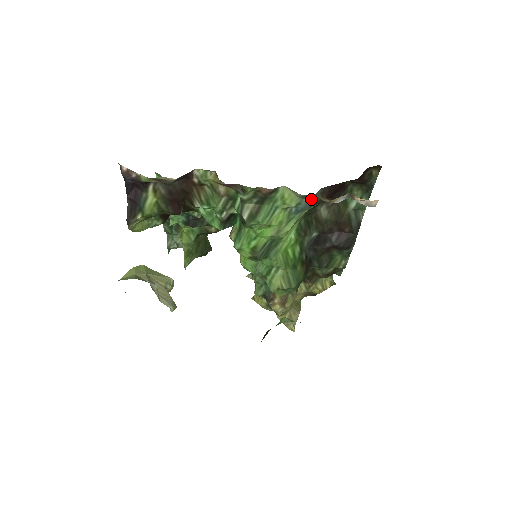
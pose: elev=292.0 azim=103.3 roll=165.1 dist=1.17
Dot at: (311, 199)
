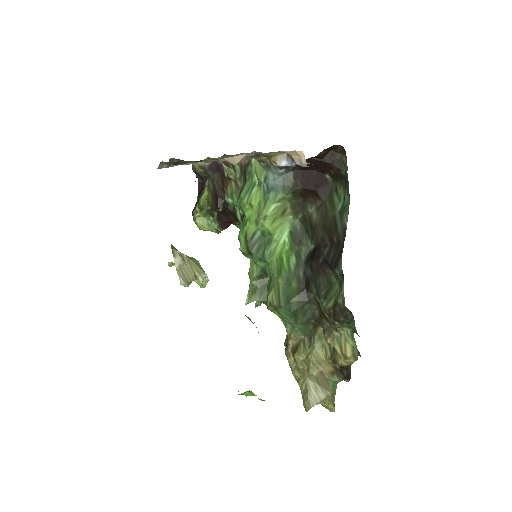
Dot at: (281, 179)
